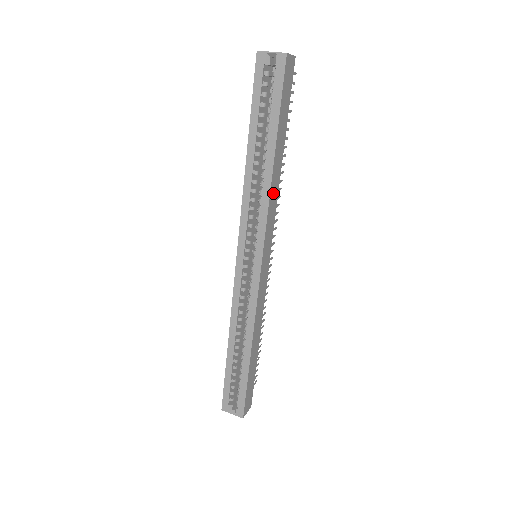
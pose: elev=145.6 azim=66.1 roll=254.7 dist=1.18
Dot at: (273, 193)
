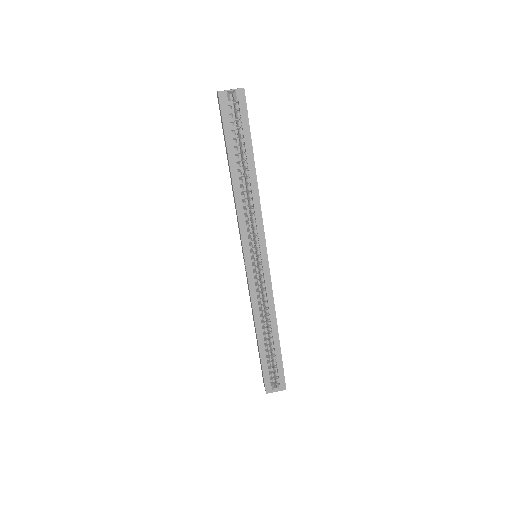
Dot at: occluded
